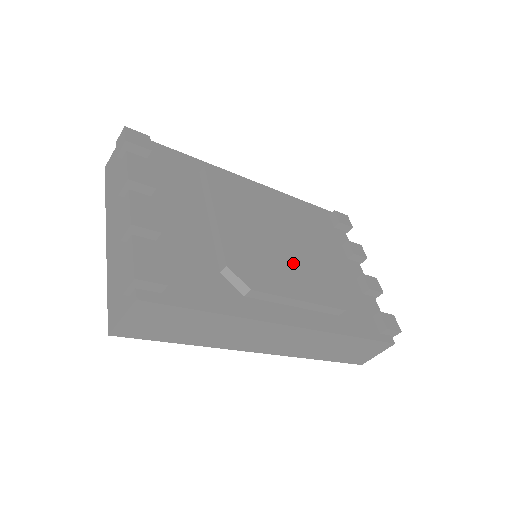
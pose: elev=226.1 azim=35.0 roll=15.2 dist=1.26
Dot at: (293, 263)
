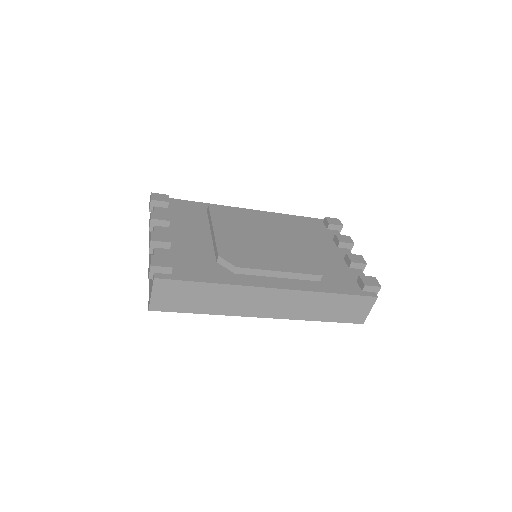
Dot at: (276, 251)
